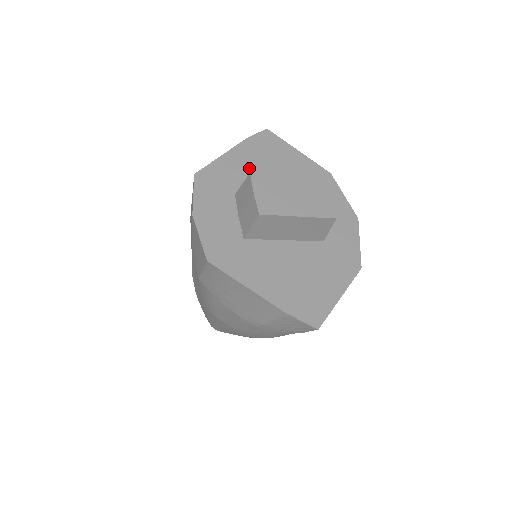
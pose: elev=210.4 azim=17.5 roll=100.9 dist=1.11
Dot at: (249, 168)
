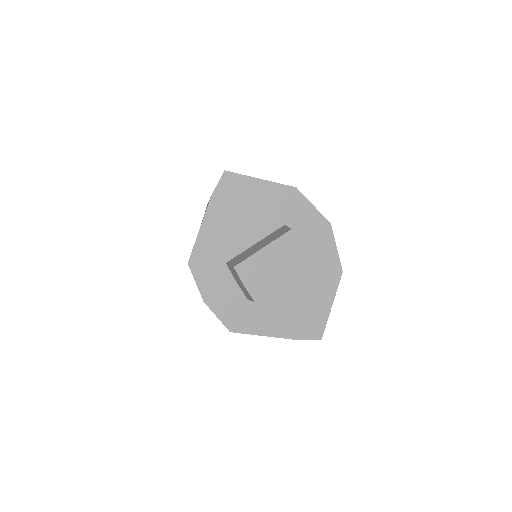
Dot at: (226, 229)
